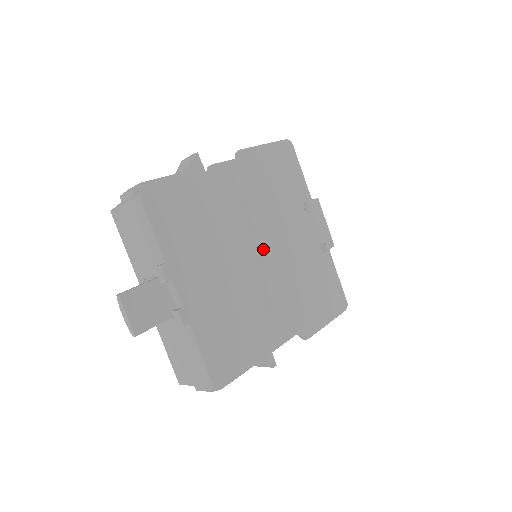
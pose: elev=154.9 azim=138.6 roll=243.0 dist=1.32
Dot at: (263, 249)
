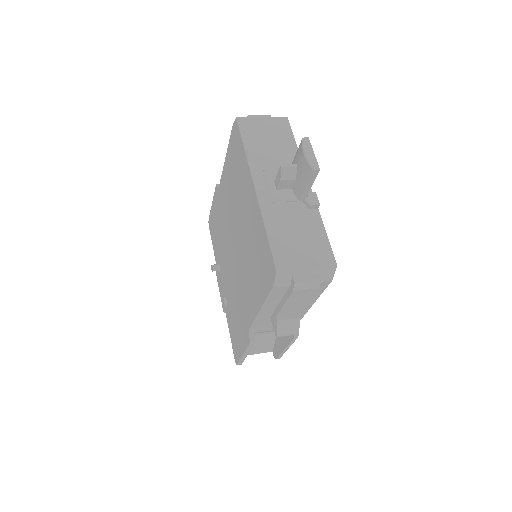
Dot at: occluded
